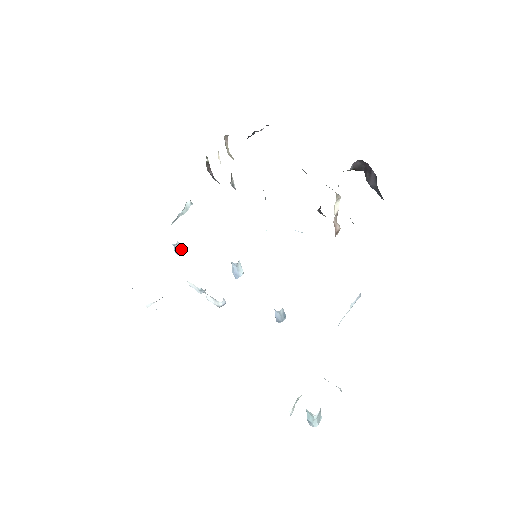
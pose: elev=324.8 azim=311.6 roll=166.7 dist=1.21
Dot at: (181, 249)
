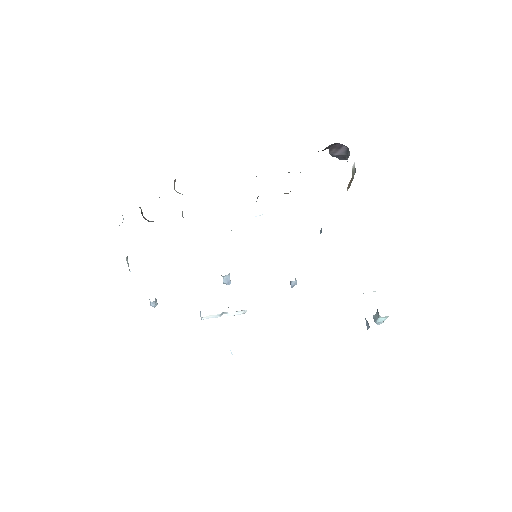
Dot at: (156, 300)
